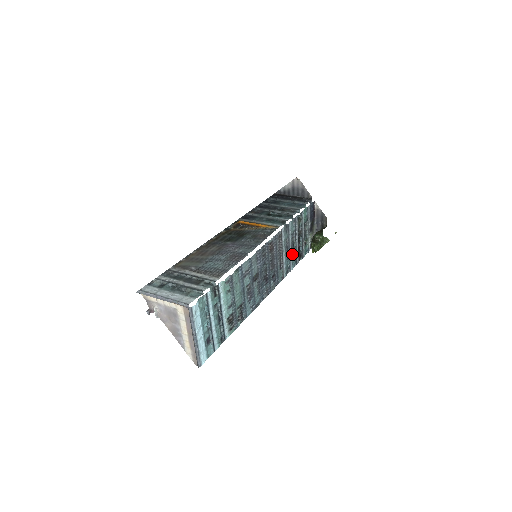
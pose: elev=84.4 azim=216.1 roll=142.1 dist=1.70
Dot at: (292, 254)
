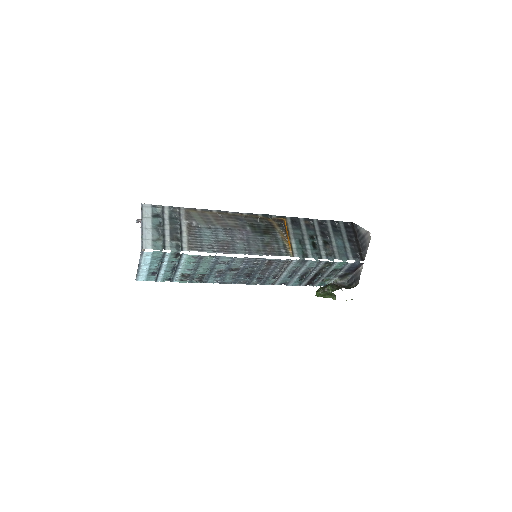
Dot at: (299, 278)
